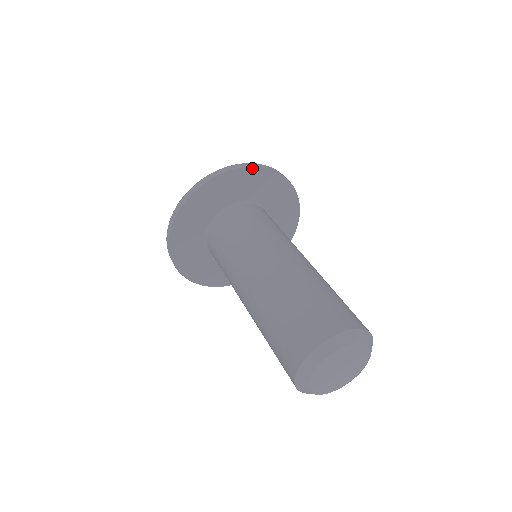
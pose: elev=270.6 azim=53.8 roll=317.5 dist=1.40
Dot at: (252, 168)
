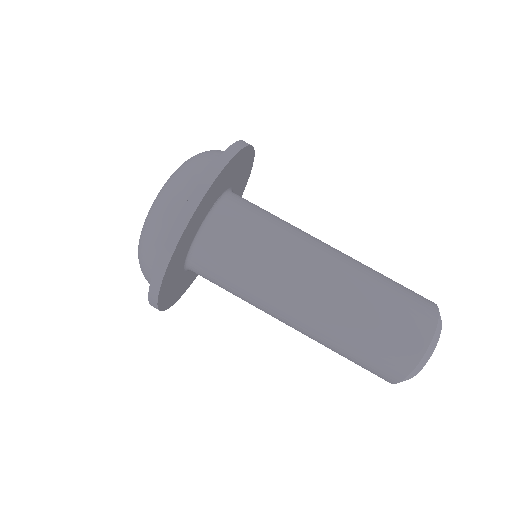
Dot at: (227, 164)
